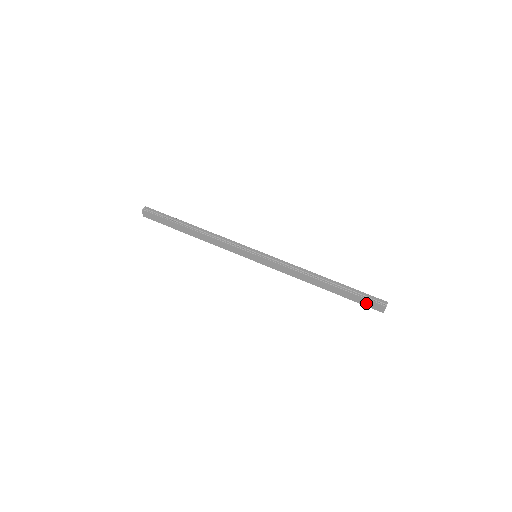
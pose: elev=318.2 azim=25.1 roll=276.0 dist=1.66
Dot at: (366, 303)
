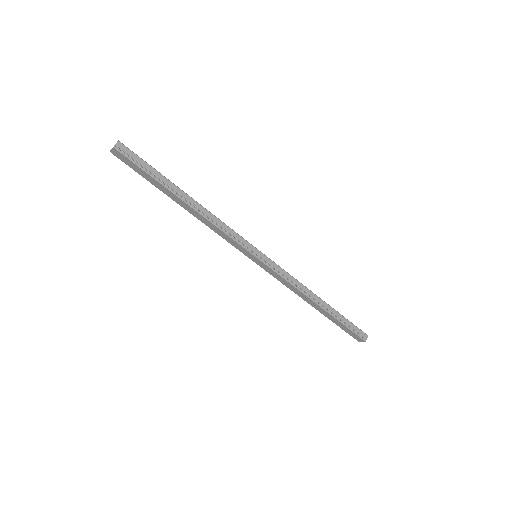
Dot at: (349, 332)
